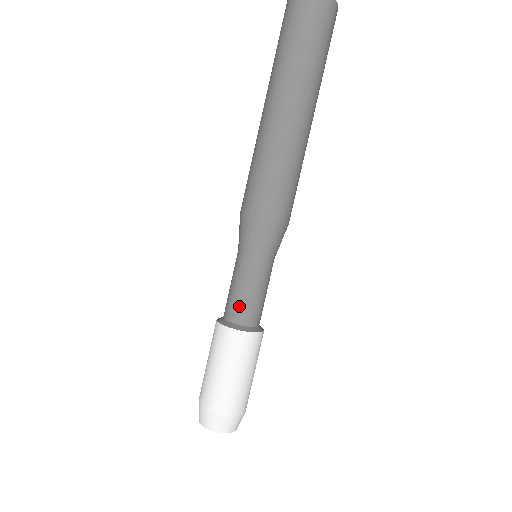
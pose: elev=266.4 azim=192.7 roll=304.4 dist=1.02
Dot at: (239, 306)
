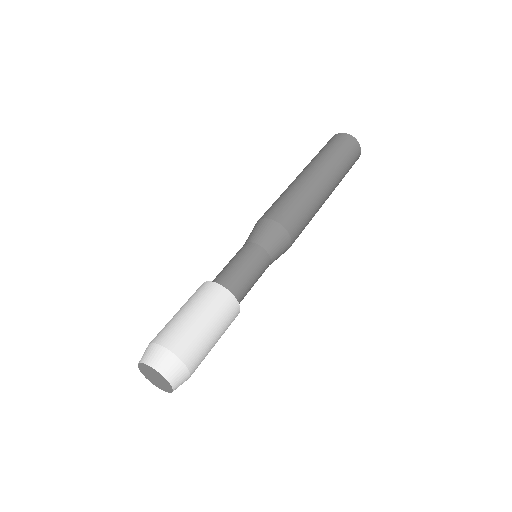
Dot at: occluded
